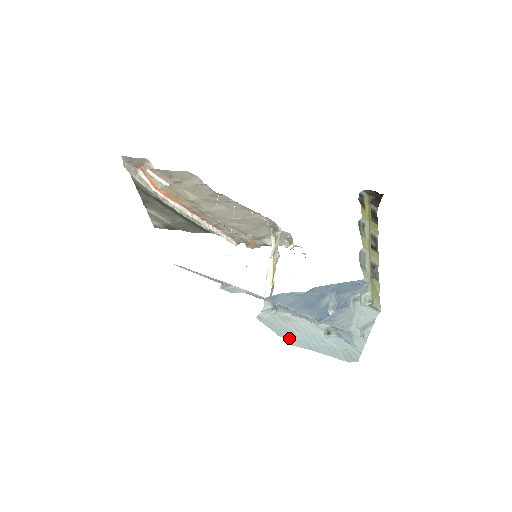
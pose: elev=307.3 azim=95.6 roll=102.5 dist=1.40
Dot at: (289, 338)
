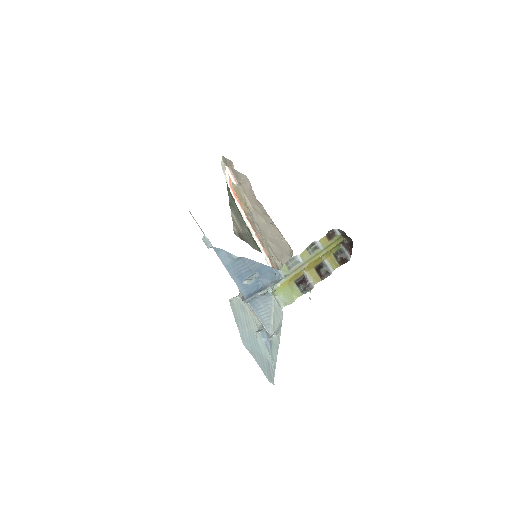
Dot at: (242, 334)
